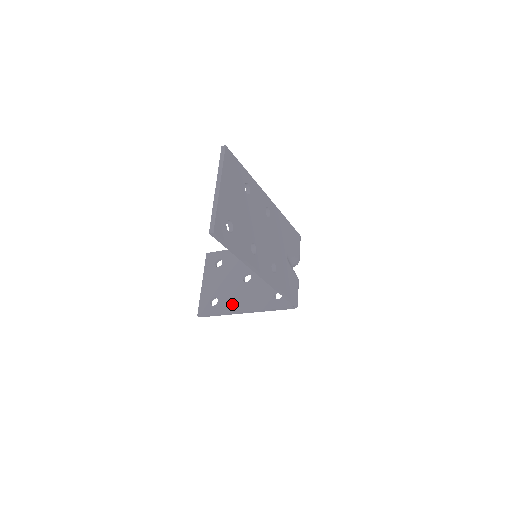
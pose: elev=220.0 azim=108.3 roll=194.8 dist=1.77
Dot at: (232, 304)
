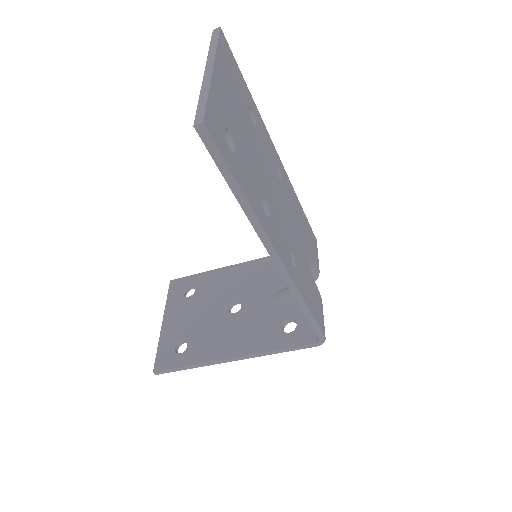
Dot at: (212, 348)
